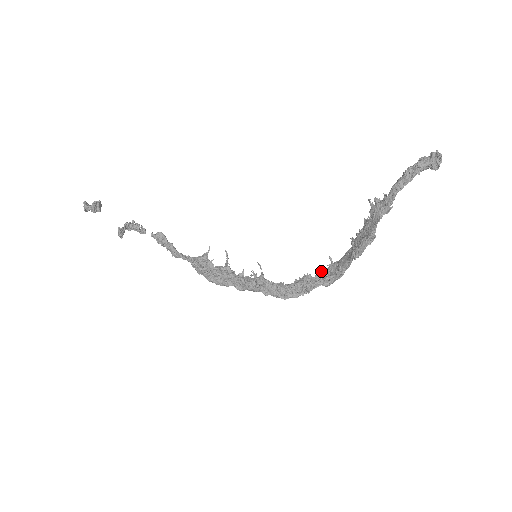
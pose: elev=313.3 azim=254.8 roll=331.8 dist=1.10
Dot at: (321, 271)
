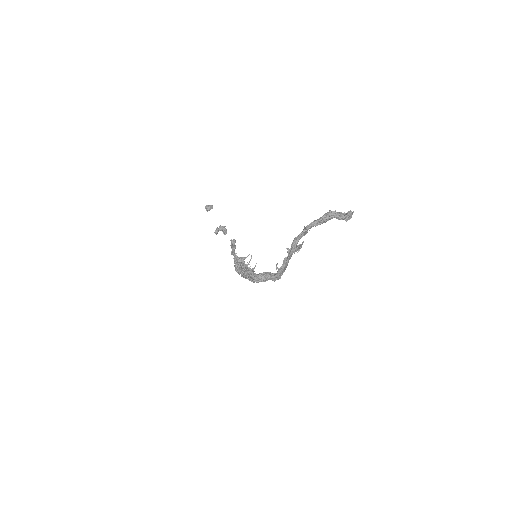
Dot at: occluded
